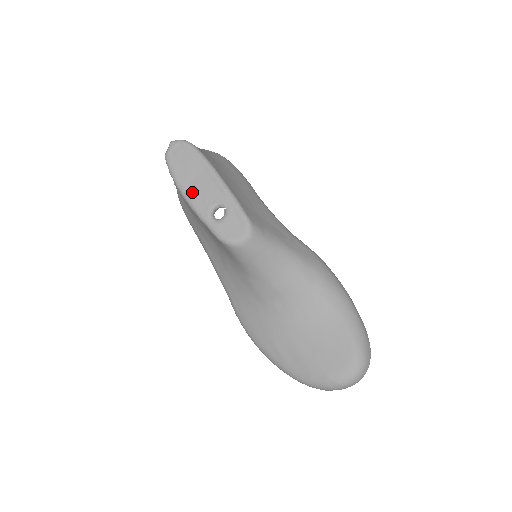
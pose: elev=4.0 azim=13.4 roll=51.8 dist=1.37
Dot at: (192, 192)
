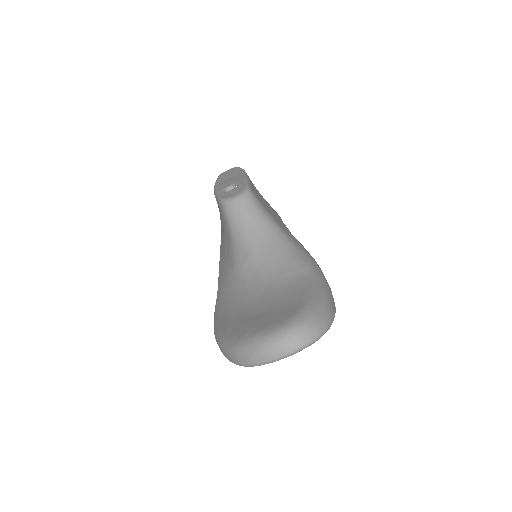
Dot at: (221, 184)
